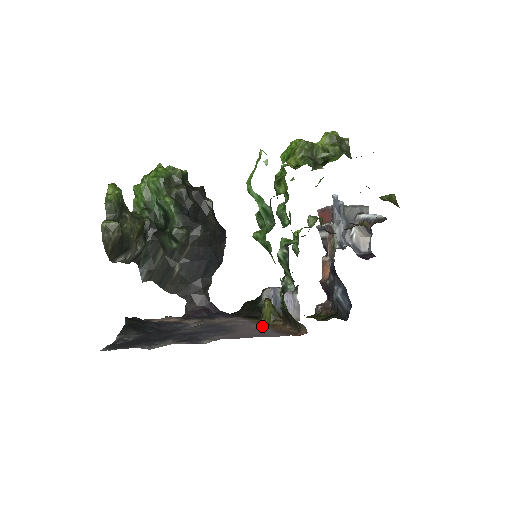
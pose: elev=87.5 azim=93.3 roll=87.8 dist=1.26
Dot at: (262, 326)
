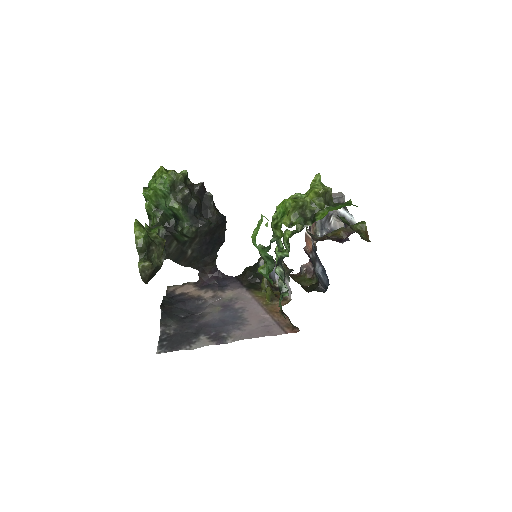
Dot at: (265, 313)
